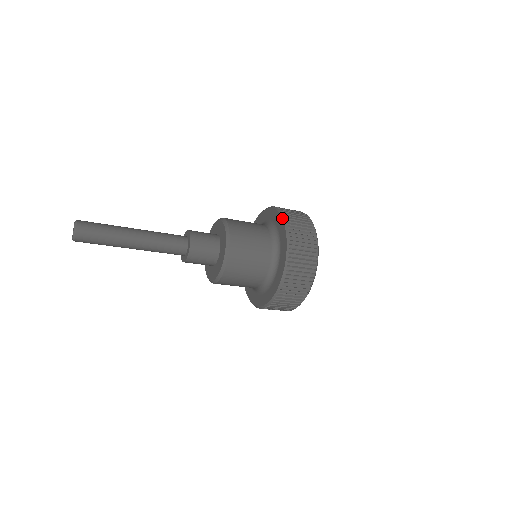
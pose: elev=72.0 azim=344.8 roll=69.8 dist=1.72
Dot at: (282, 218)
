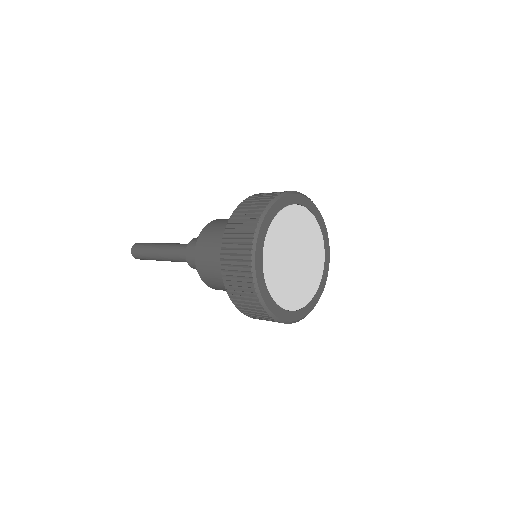
Dot at: (224, 231)
